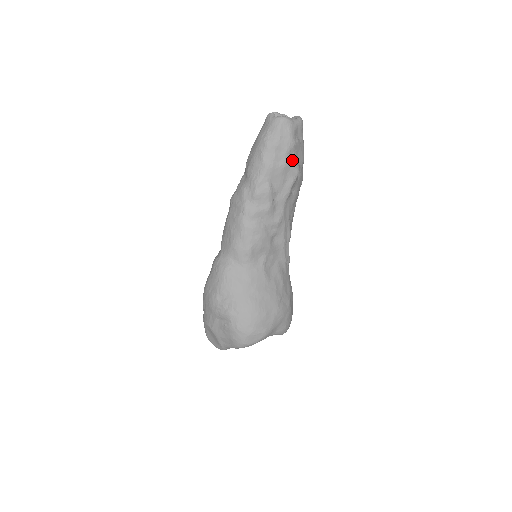
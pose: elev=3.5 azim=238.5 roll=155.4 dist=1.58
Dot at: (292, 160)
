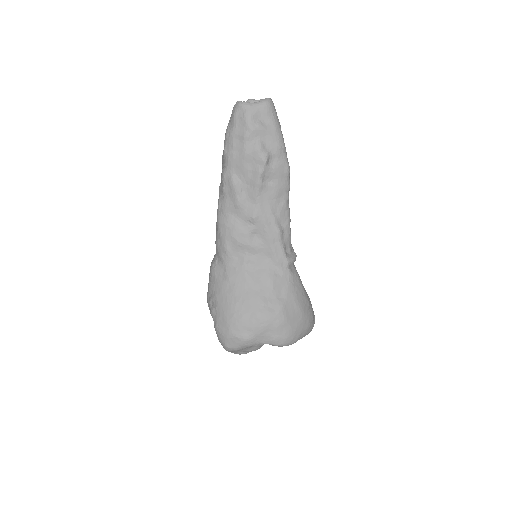
Dot at: (253, 147)
